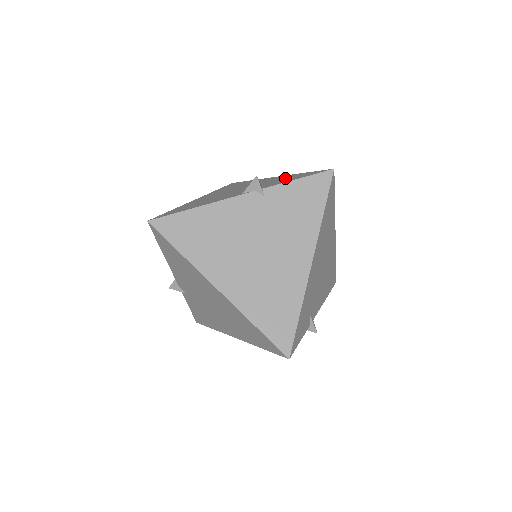
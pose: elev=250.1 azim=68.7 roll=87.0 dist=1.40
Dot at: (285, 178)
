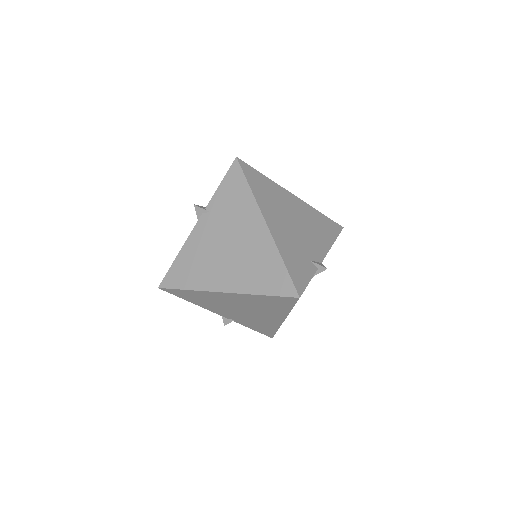
Dot at: occluded
